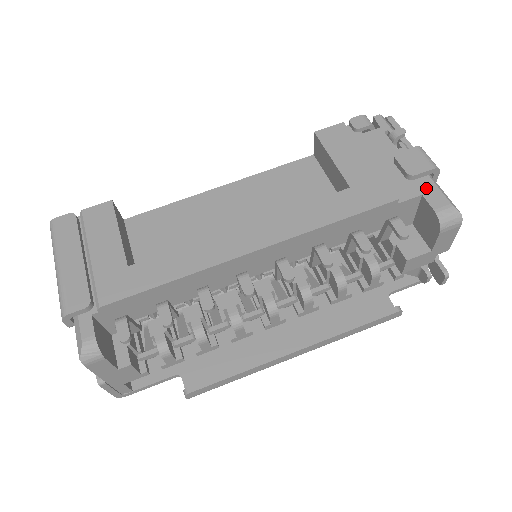
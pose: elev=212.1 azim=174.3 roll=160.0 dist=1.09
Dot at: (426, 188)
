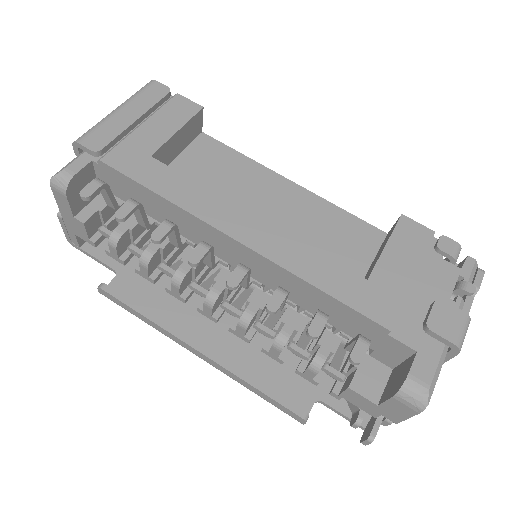
Dot at: (428, 351)
